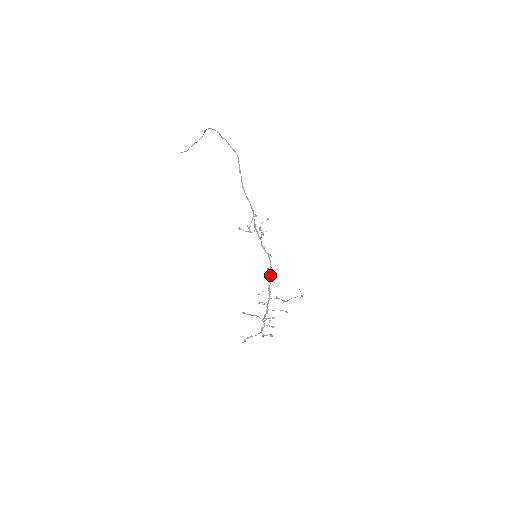
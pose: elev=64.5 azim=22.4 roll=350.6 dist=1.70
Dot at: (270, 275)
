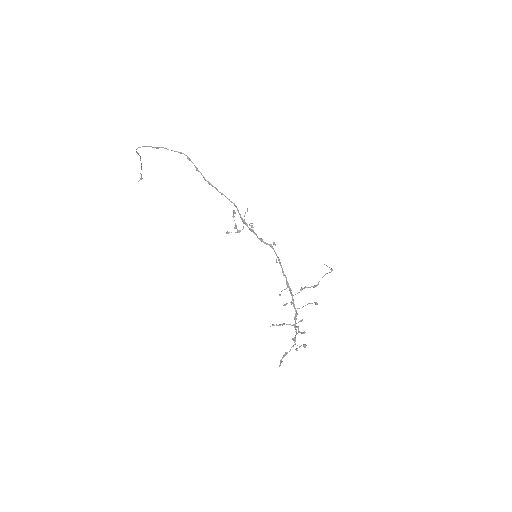
Dot at: occluded
